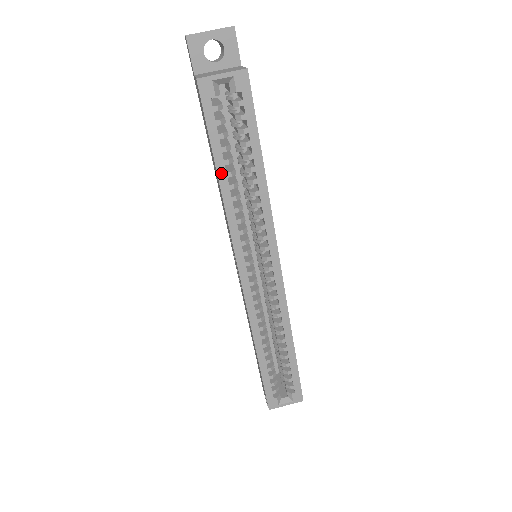
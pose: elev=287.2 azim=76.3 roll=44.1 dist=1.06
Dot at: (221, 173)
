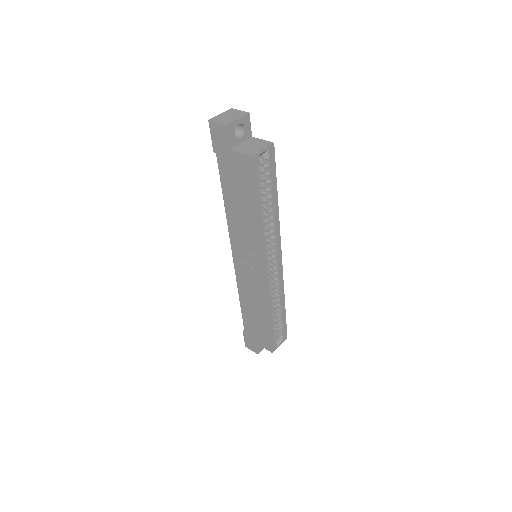
Dot at: (259, 211)
